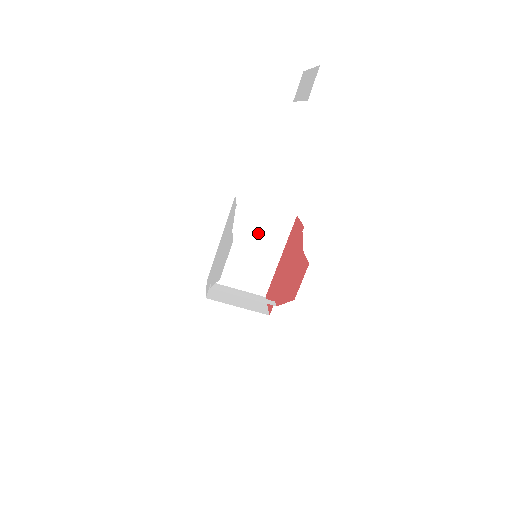
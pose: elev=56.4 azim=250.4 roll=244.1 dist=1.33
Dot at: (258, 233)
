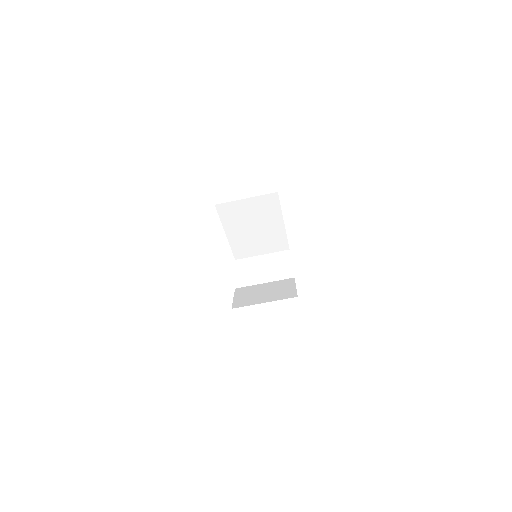
Dot at: (253, 217)
